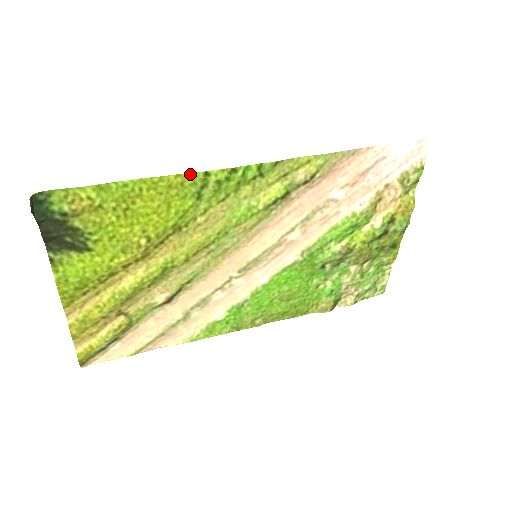
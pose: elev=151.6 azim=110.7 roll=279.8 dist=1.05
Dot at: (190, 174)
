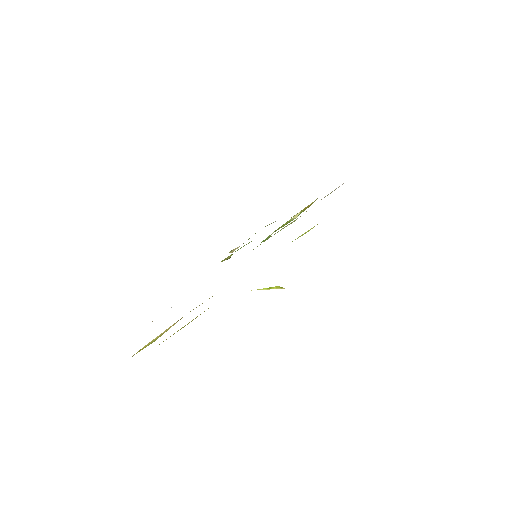
Dot at: occluded
